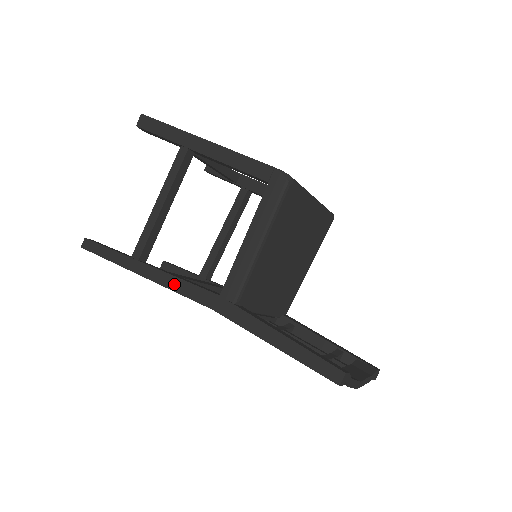
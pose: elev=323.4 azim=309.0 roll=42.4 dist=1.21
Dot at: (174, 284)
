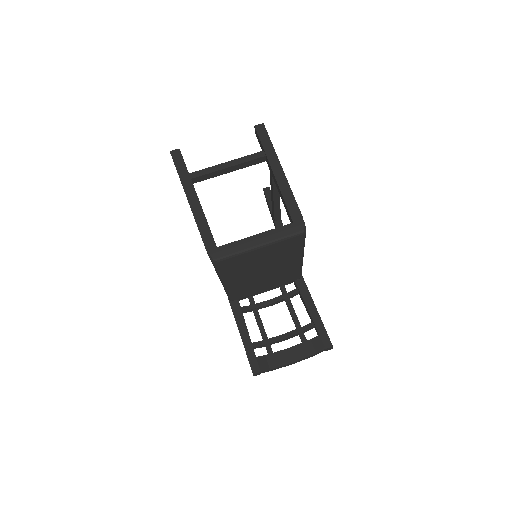
Dot at: occluded
